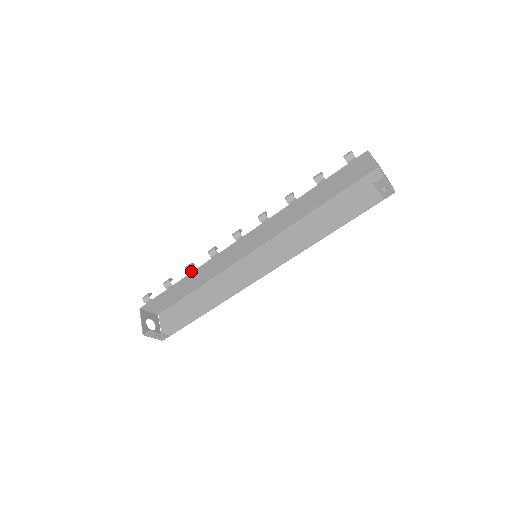
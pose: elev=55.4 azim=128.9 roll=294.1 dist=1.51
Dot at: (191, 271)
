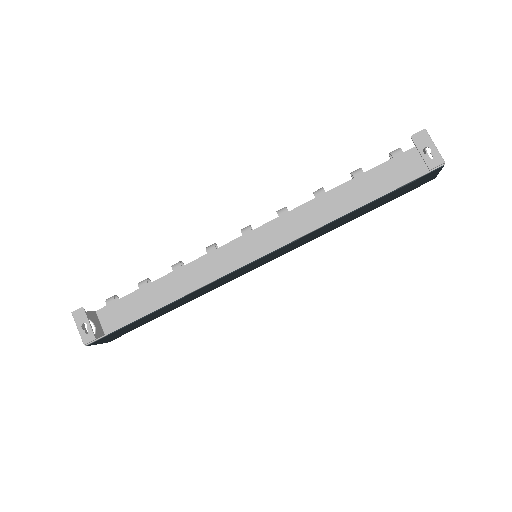
Dot at: (176, 266)
